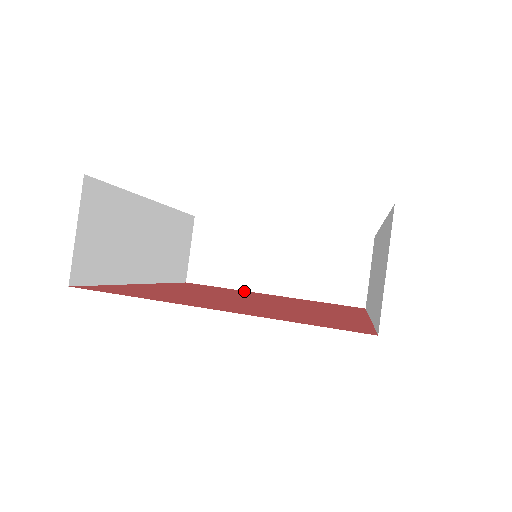
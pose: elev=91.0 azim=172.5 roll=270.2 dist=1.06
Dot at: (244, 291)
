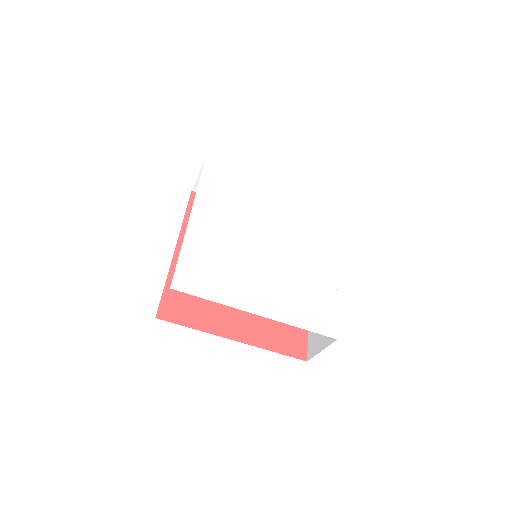
Dot at: occluded
